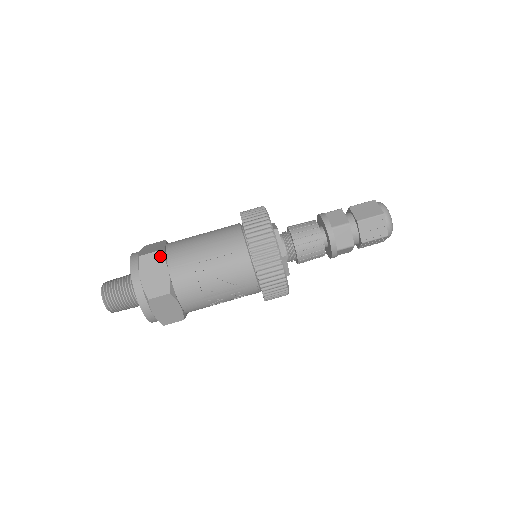
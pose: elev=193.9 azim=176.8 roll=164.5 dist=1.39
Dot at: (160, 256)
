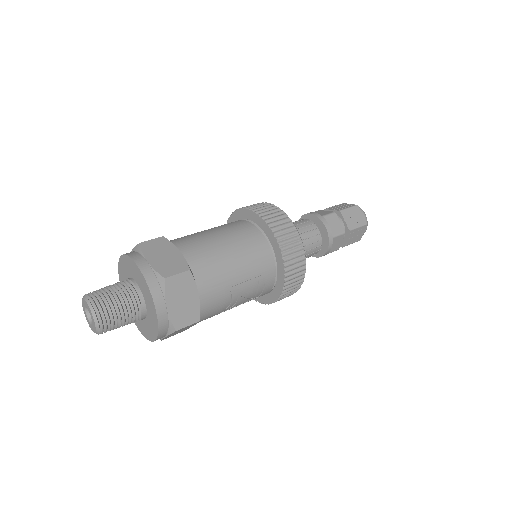
Dot at: (190, 277)
